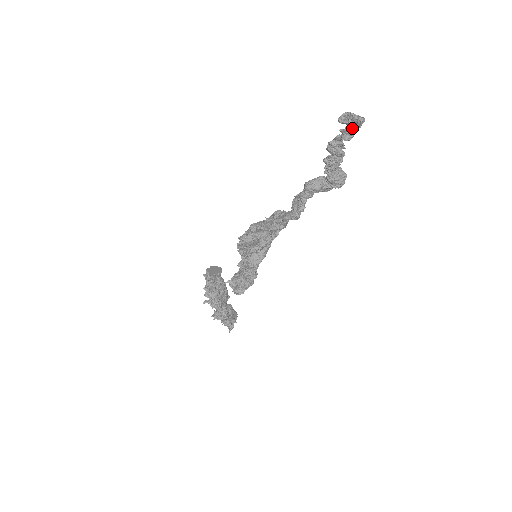
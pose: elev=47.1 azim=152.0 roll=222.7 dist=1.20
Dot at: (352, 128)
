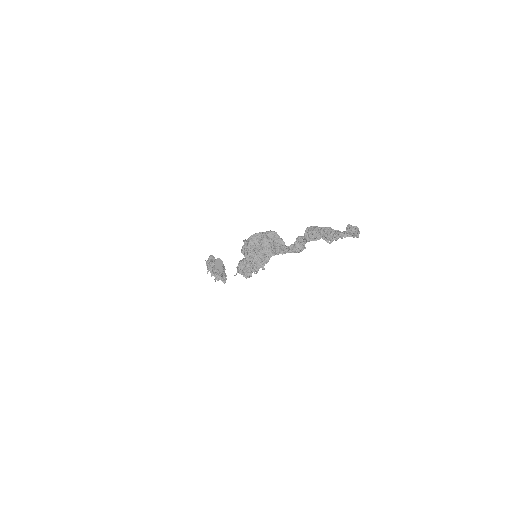
Dot at: occluded
